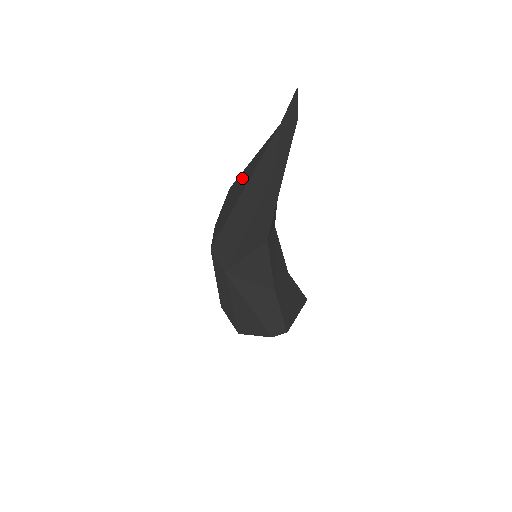
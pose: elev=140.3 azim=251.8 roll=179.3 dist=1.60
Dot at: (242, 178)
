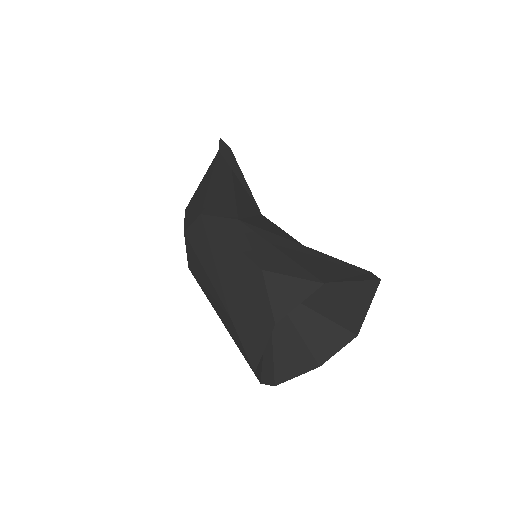
Dot at: (200, 186)
